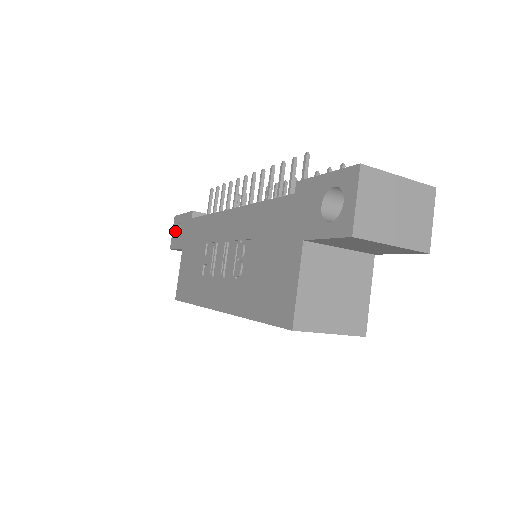
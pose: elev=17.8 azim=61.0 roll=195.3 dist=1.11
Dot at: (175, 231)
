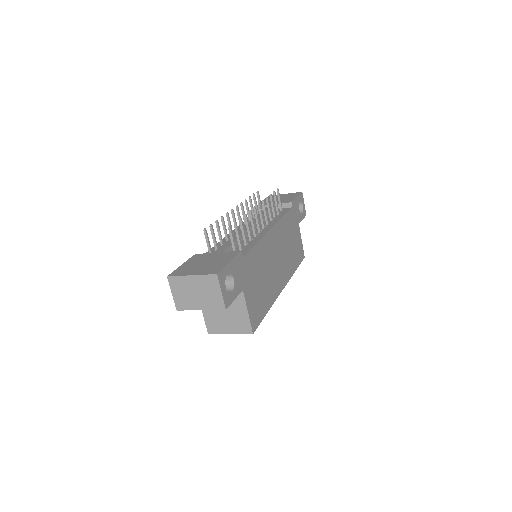
Dot at: occluded
